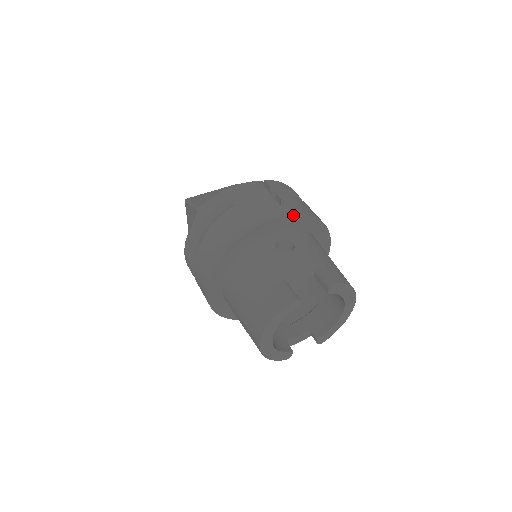
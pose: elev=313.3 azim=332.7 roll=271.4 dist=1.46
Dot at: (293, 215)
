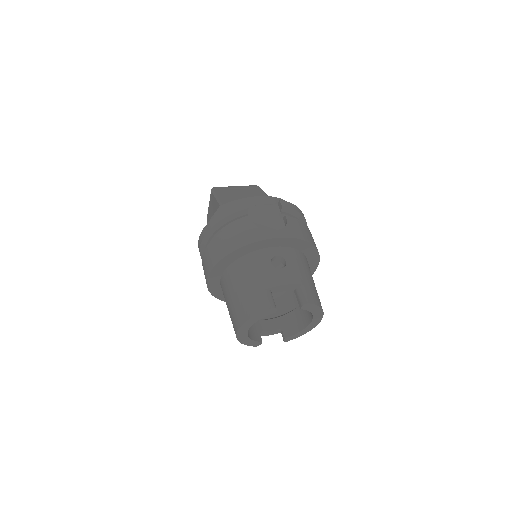
Dot at: (292, 238)
